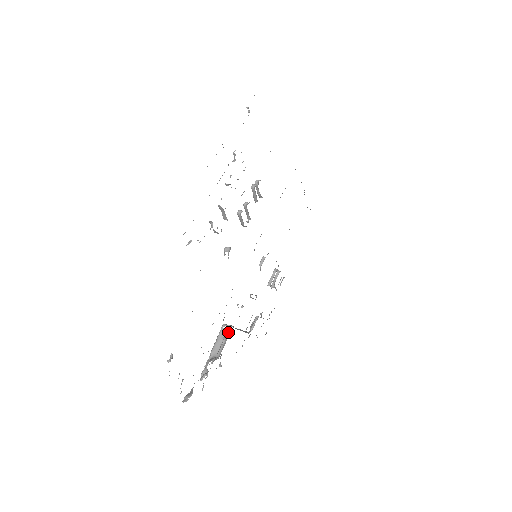
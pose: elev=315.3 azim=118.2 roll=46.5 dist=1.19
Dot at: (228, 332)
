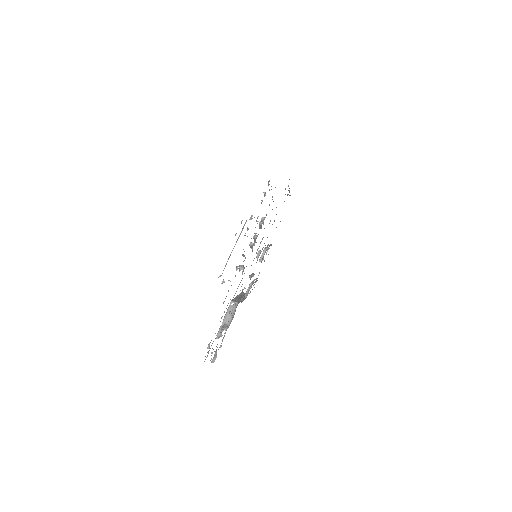
Dot at: (235, 307)
